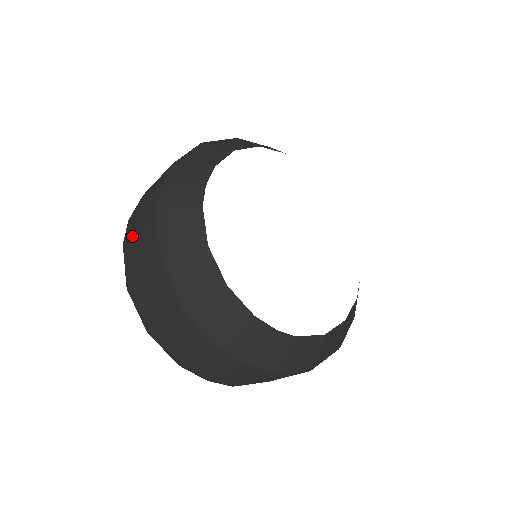
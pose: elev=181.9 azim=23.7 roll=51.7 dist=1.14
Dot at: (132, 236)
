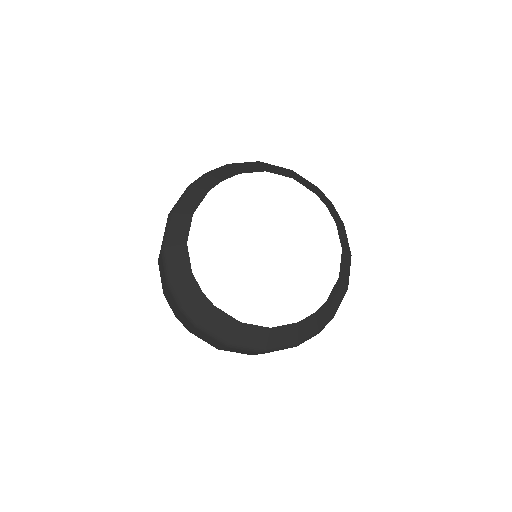
Dot at: (191, 331)
